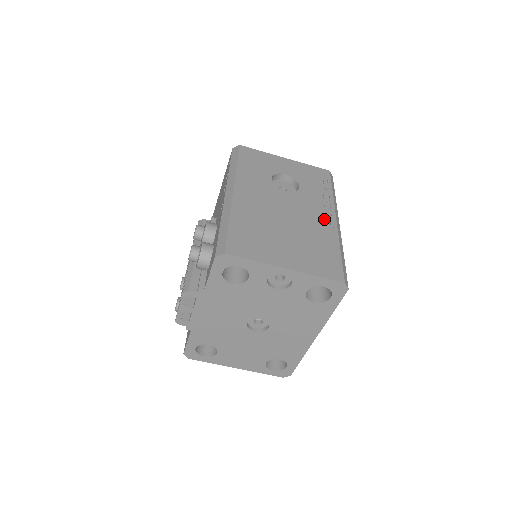
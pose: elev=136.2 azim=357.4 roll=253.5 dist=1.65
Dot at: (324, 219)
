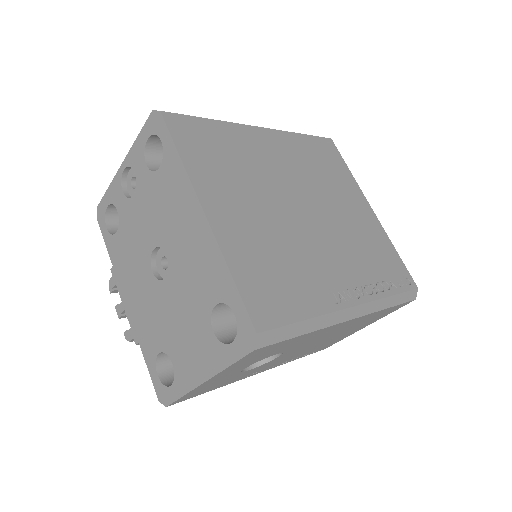
Dot at: occluded
